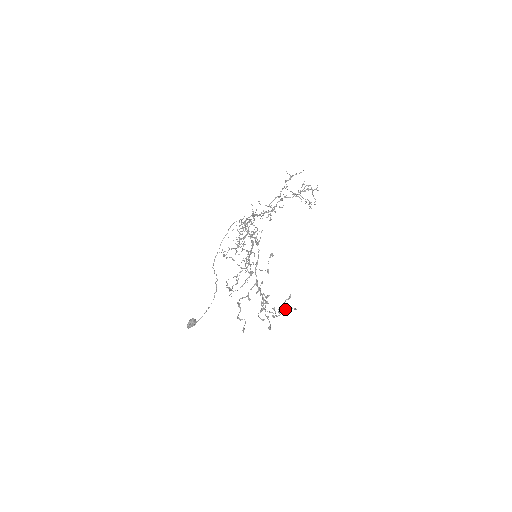
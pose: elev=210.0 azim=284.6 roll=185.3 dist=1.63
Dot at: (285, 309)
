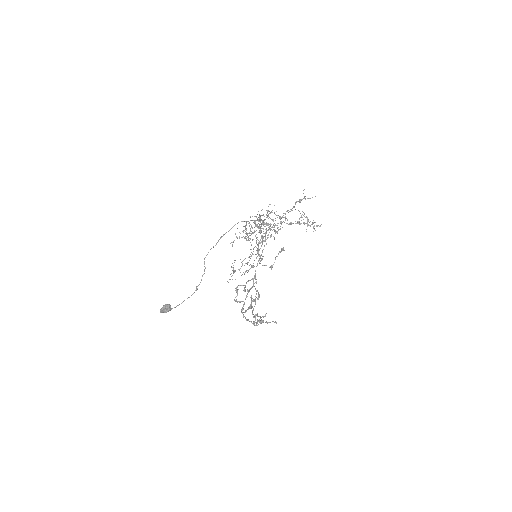
Dot at: (263, 322)
